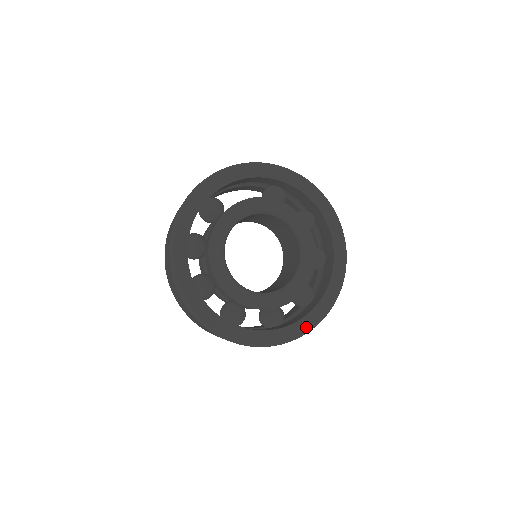
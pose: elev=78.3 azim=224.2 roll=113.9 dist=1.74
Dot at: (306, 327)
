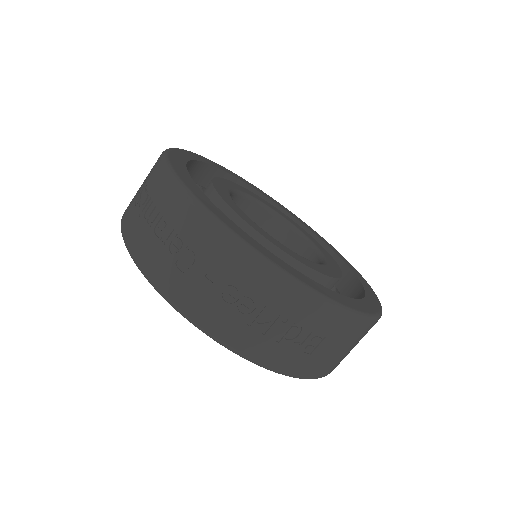
Dot at: (371, 310)
